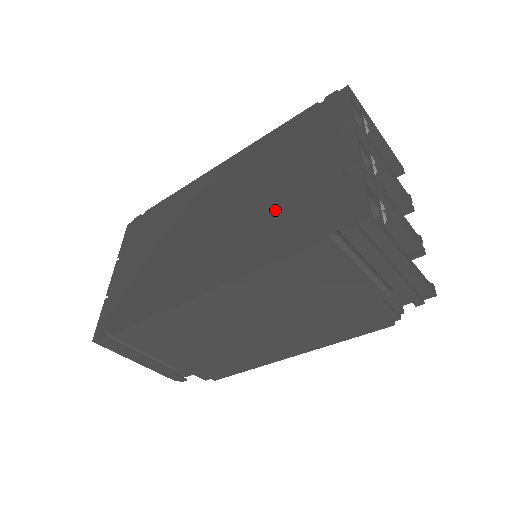
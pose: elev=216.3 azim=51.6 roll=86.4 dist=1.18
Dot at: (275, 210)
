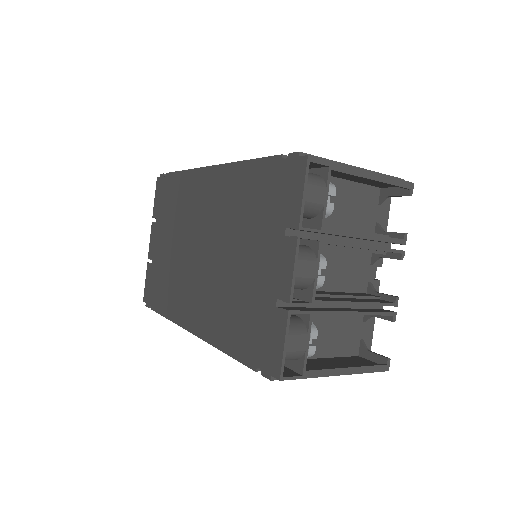
Dot at: (234, 292)
